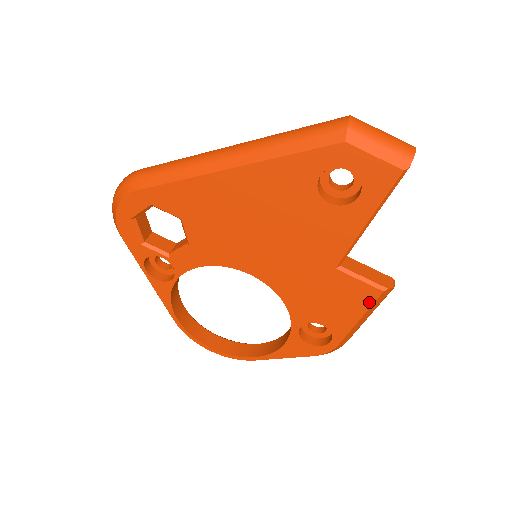
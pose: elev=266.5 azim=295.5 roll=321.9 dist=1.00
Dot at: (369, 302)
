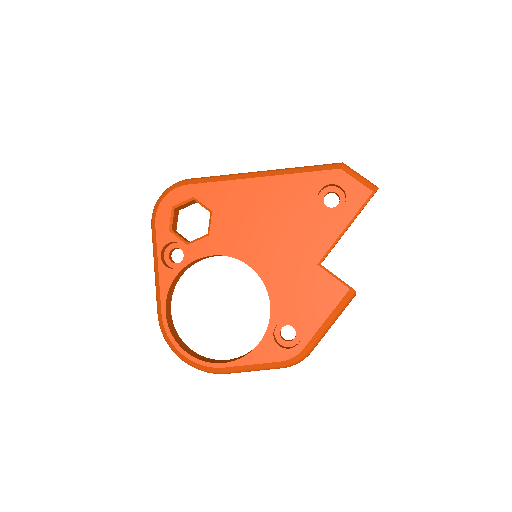
Dot at: (337, 299)
